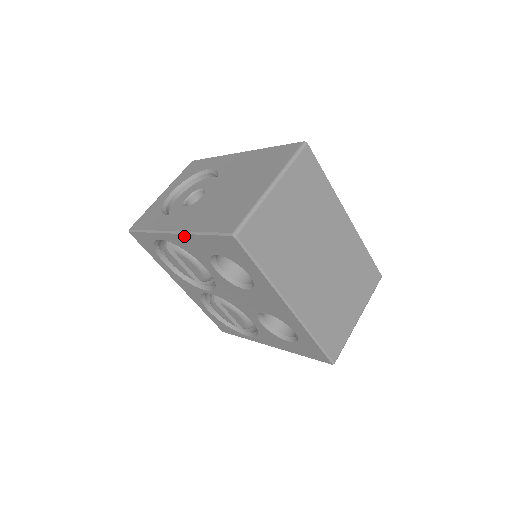
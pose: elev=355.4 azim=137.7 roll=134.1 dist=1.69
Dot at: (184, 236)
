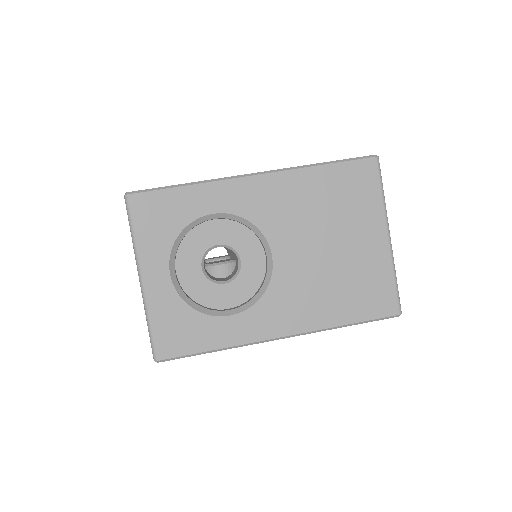
Dot at: (303, 334)
